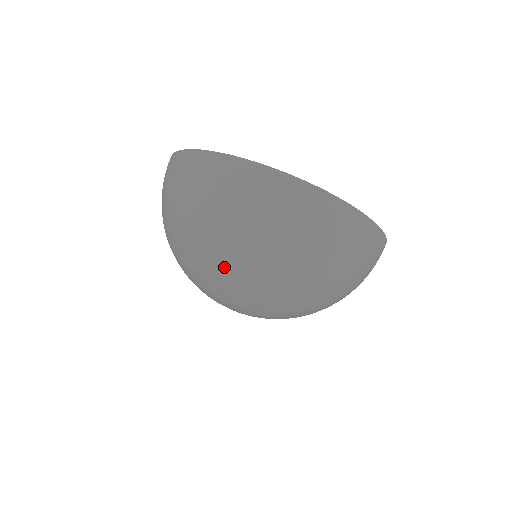
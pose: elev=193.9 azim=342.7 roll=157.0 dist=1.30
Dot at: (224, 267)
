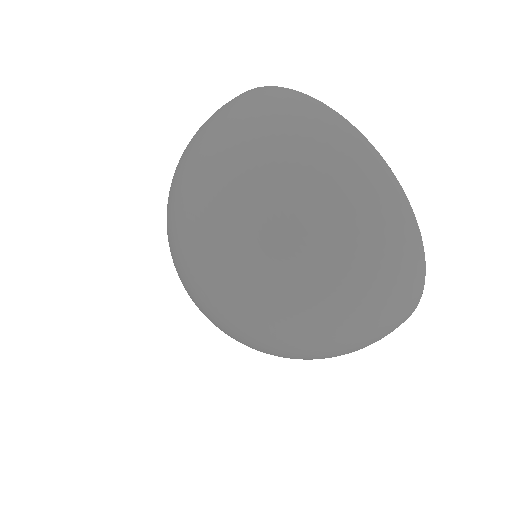
Dot at: (207, 188)
